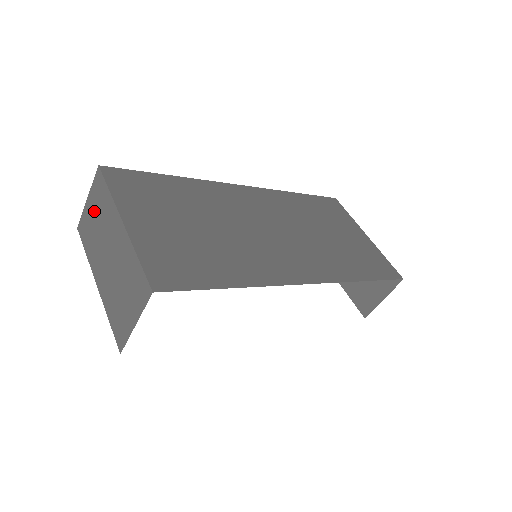
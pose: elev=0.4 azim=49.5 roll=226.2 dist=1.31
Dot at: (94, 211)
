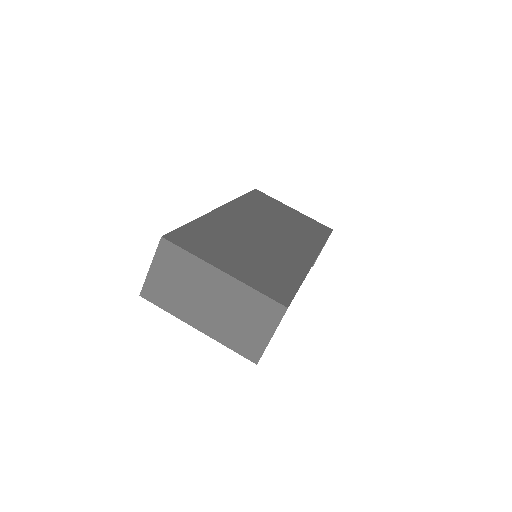
Dot at: (169, 274)
